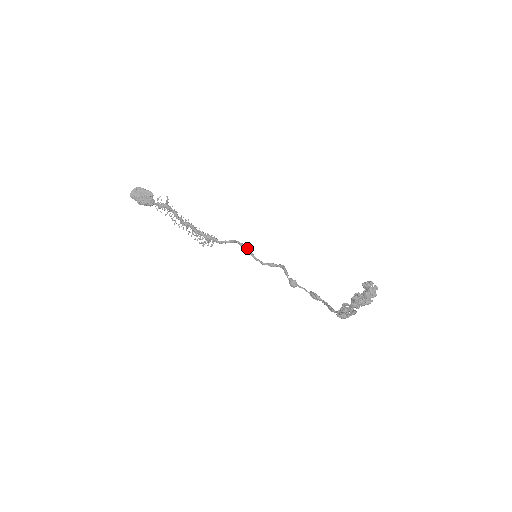
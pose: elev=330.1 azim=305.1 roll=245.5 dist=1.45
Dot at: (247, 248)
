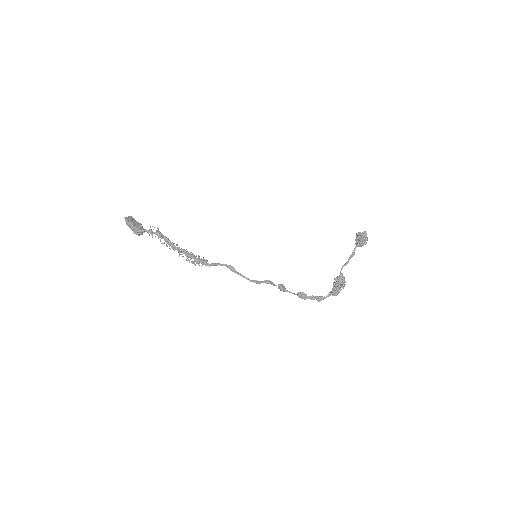
Dot at: (234, 269)
